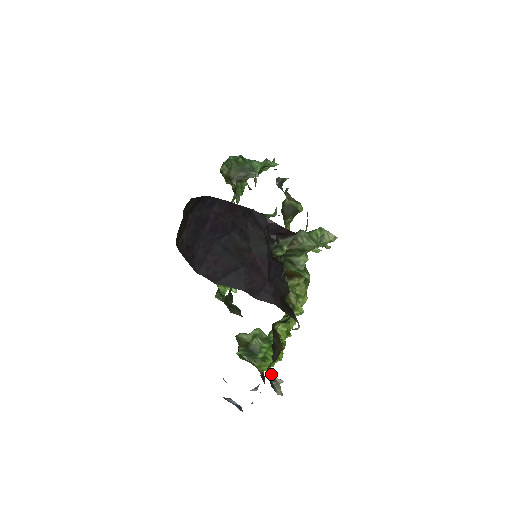
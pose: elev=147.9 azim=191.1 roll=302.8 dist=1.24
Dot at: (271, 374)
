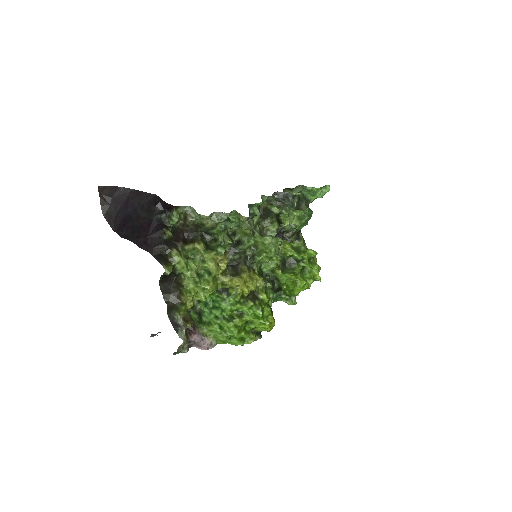
Dot at: (180, 321)
